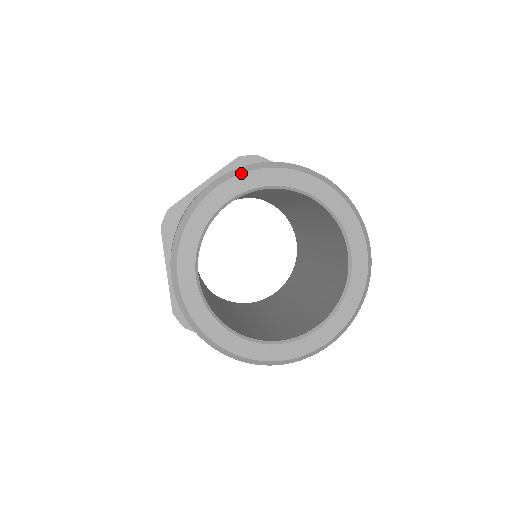
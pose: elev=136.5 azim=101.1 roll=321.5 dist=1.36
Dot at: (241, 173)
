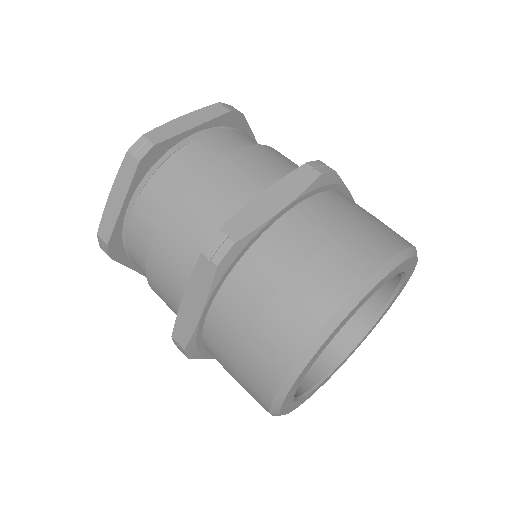
Dot at: (309, 361)
